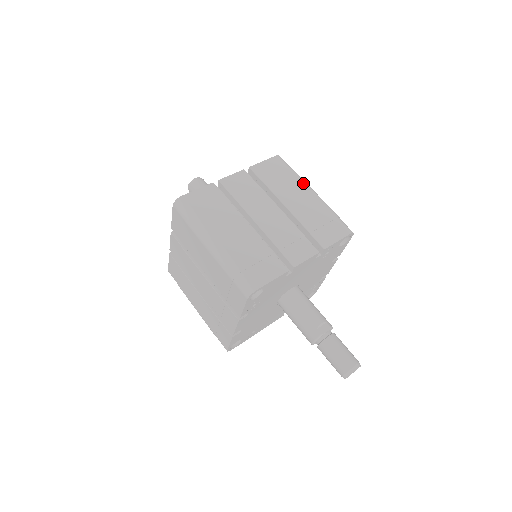
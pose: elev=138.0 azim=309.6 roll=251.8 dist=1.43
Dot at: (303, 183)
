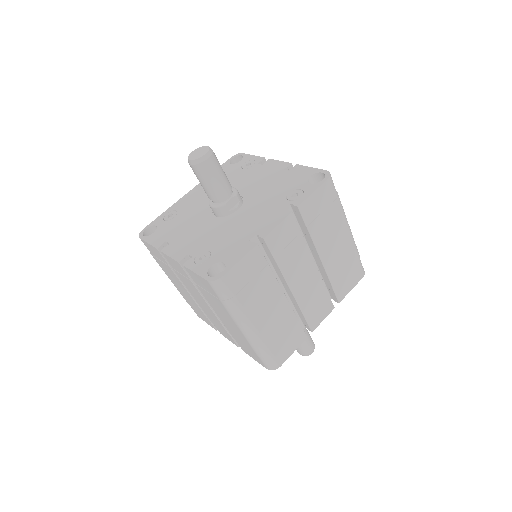
Dot at: (344, 220)
